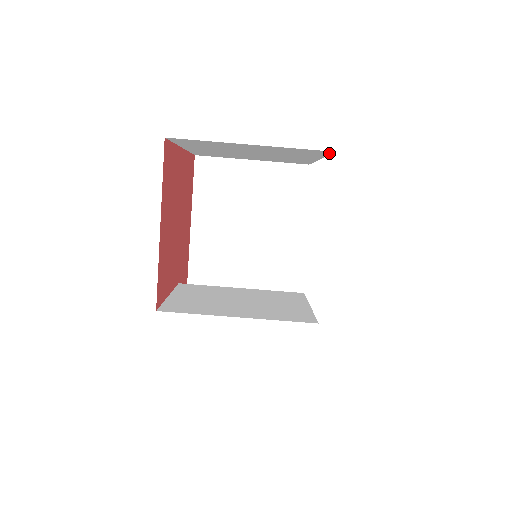
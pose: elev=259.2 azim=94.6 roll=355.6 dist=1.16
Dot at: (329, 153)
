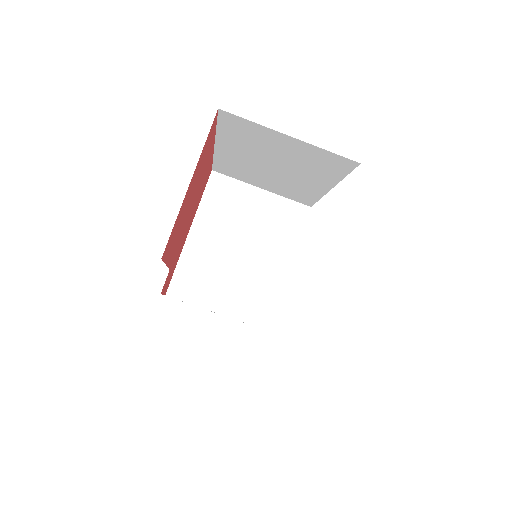
Dot at: (351, 168)
